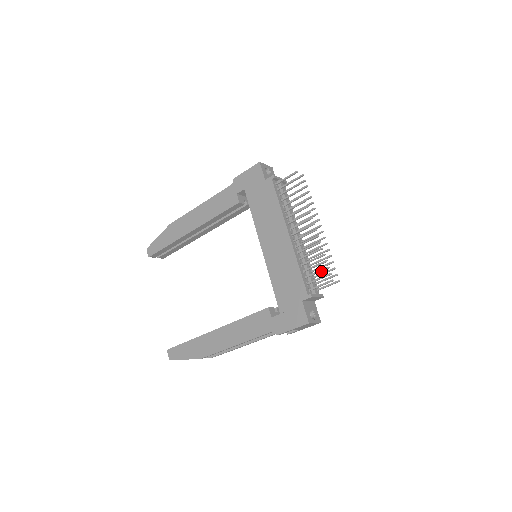
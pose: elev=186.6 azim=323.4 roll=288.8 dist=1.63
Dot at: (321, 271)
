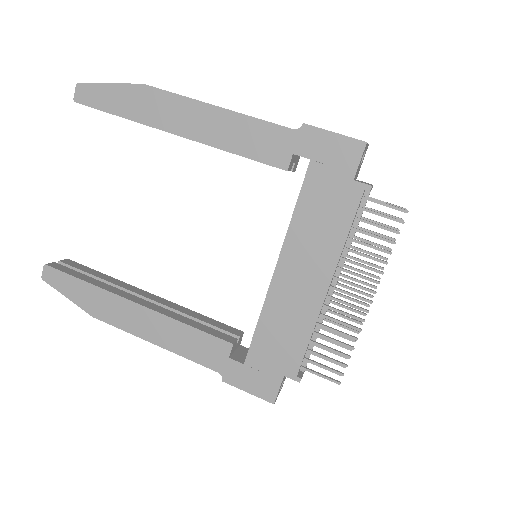
Dot at: (333, 361)
